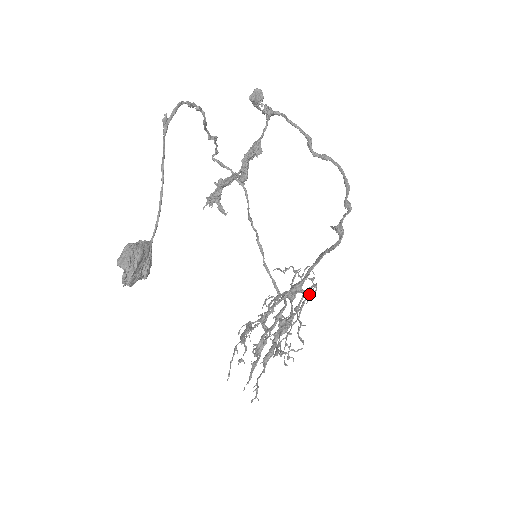
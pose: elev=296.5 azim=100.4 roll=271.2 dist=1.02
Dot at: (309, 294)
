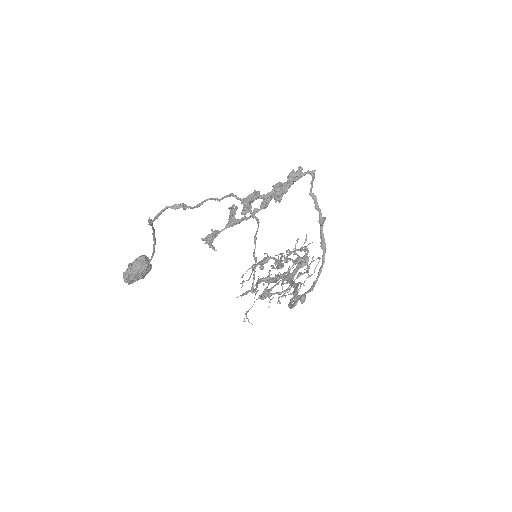
Dot at: (283, 296)
